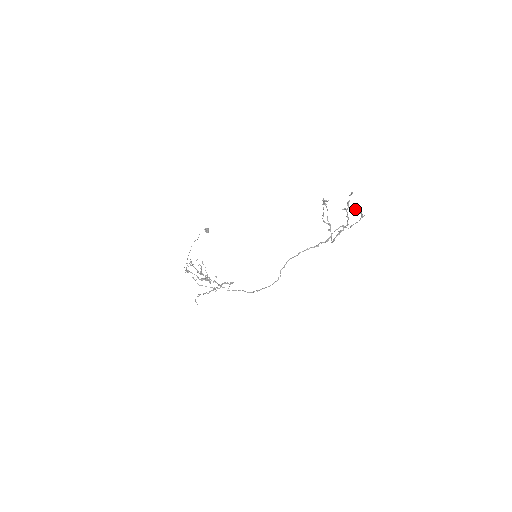
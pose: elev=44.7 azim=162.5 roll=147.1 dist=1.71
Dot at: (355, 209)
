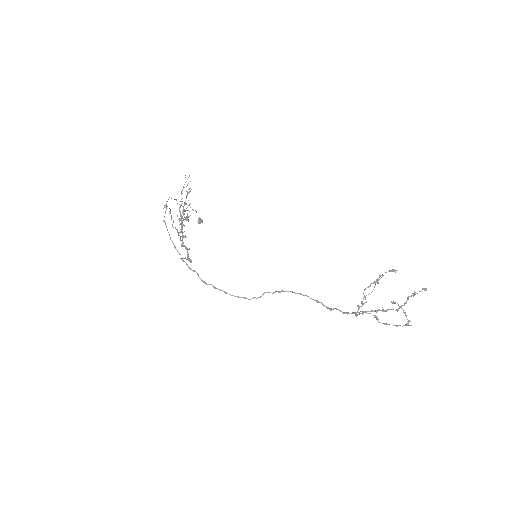
Dot at: occluded
